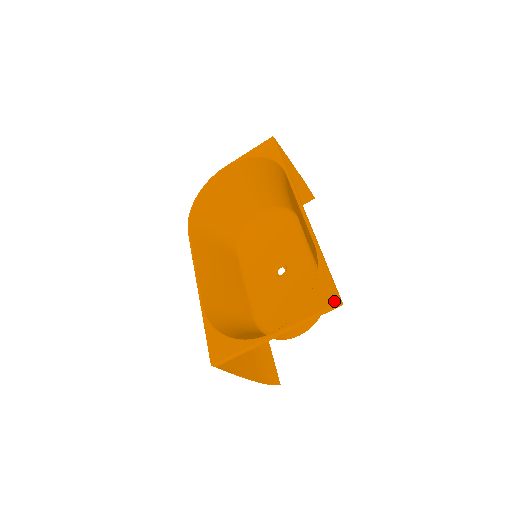
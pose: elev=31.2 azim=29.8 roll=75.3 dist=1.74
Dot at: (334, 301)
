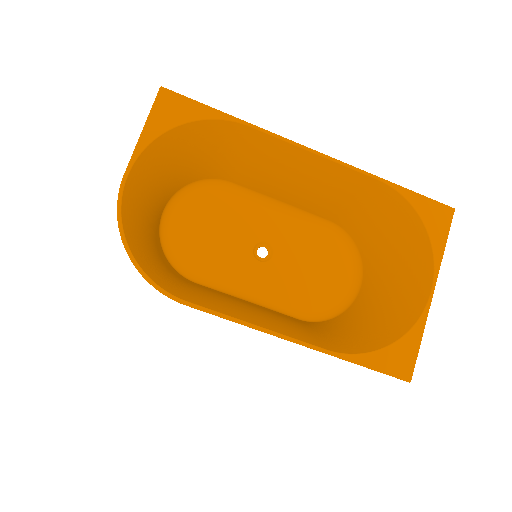
Dot at: (451, 213)
